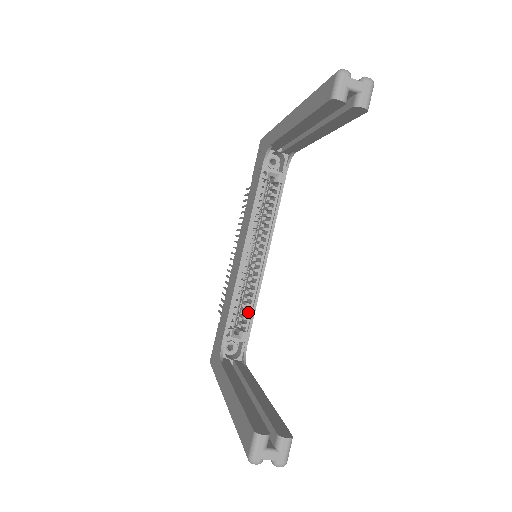
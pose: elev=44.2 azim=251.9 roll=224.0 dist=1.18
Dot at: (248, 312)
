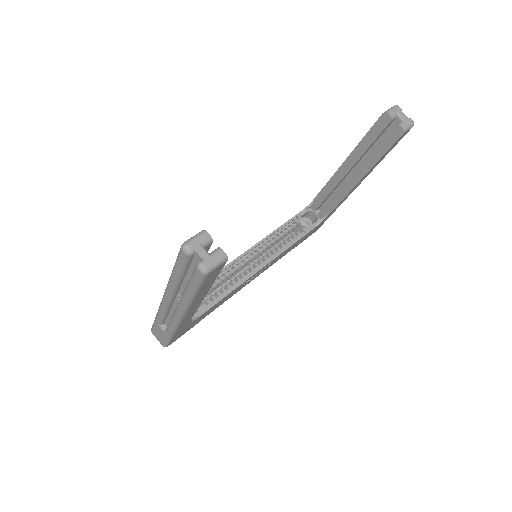
Dot at: (219, 294)
